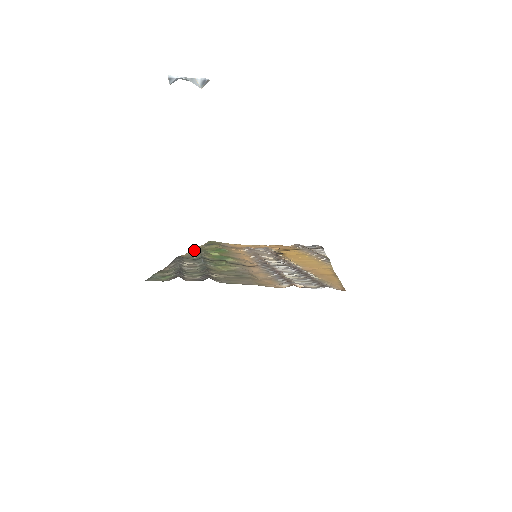
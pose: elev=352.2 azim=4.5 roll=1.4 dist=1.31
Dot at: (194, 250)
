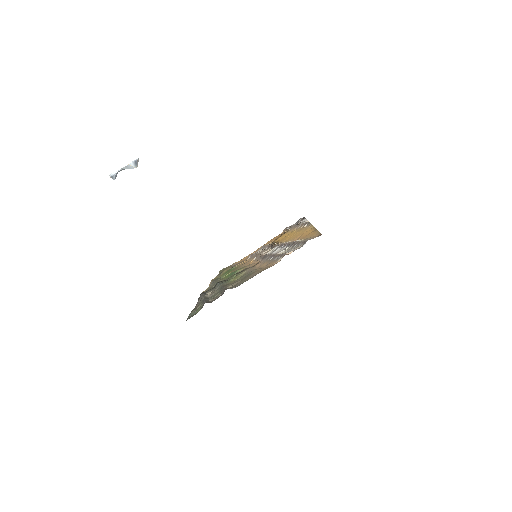
Dot at: occluded
